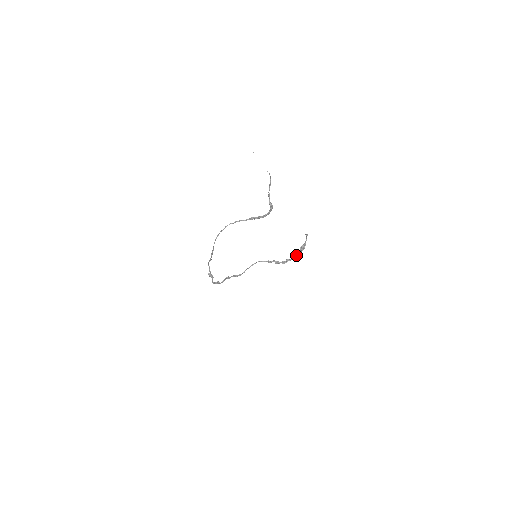
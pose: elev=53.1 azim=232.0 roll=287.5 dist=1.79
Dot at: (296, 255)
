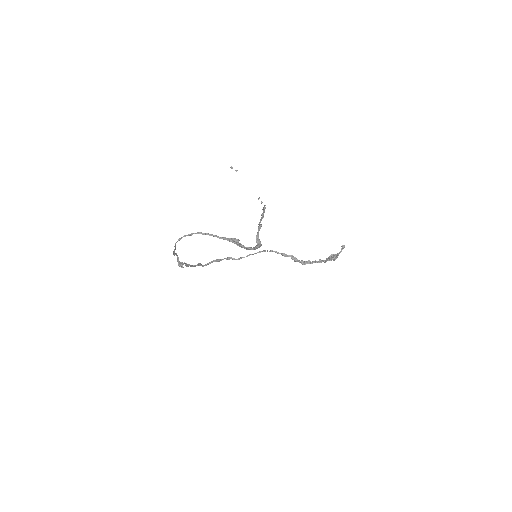
Dot at: (322, 260)
